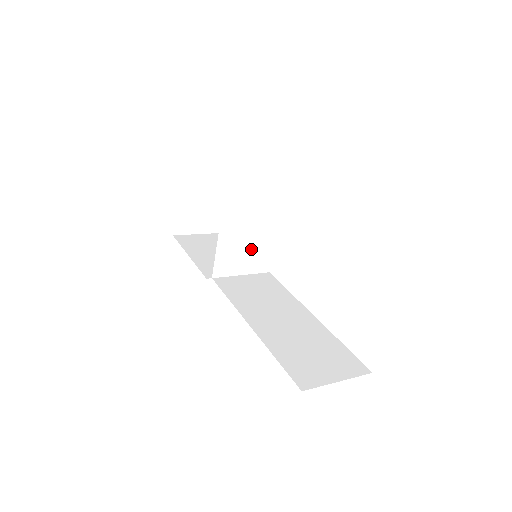
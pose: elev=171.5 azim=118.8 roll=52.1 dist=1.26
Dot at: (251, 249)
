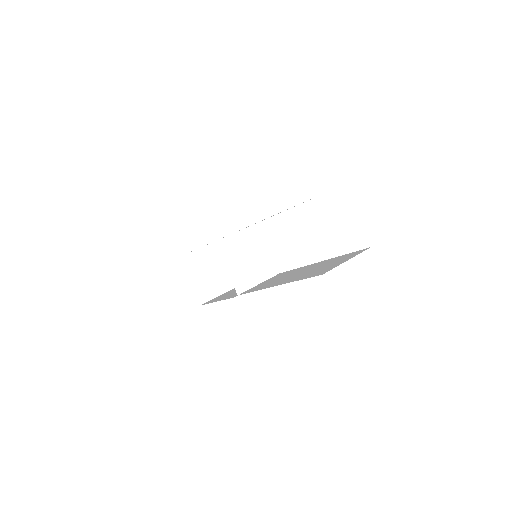
Dot at: (253, 260)
